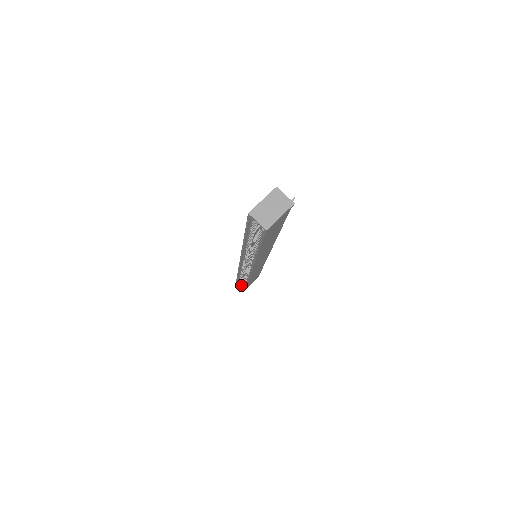
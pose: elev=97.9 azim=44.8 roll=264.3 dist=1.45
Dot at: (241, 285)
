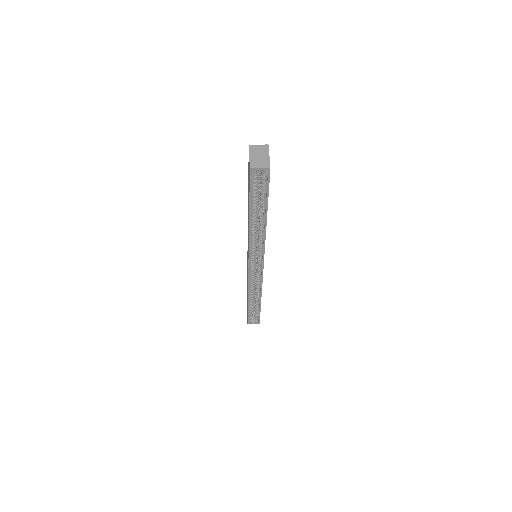
Dot at: (253, 322)
